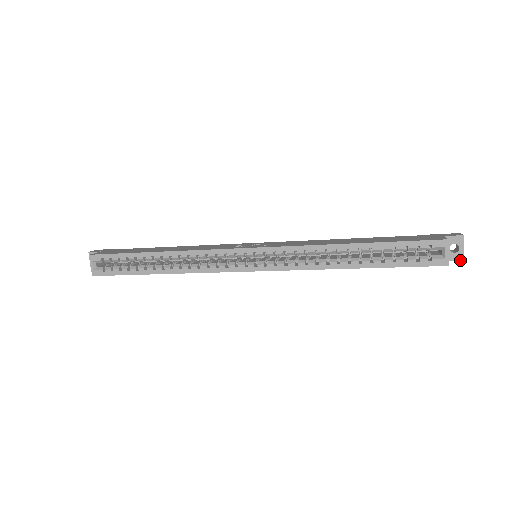
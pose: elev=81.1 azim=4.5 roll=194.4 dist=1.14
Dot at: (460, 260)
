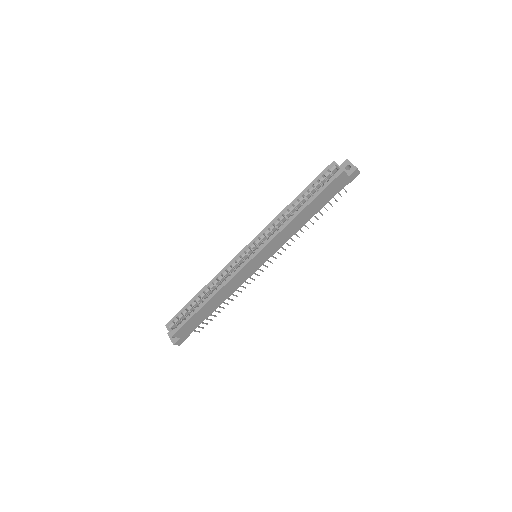
Dot at: (355, 170)
